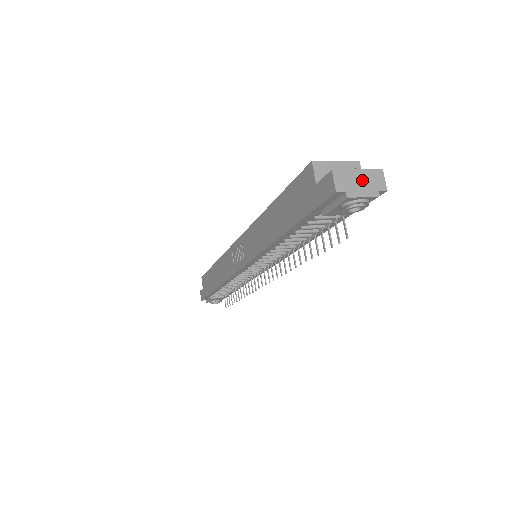
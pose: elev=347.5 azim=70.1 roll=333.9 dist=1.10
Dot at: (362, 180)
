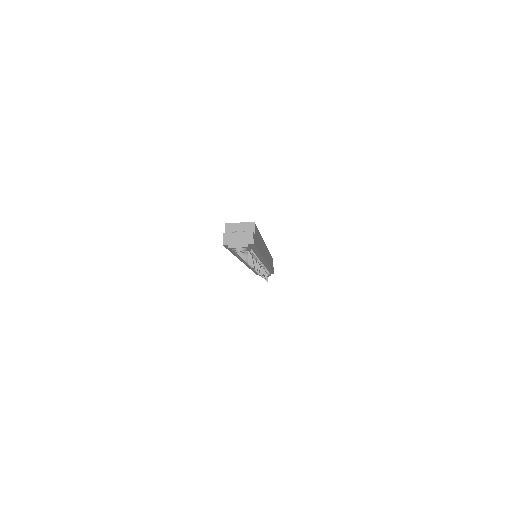
Dot at: (239, 238)
